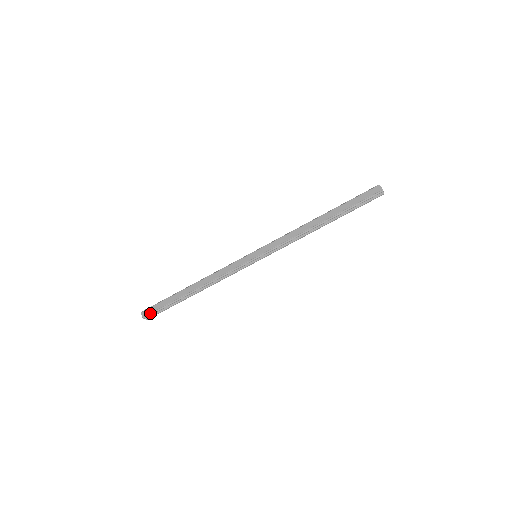
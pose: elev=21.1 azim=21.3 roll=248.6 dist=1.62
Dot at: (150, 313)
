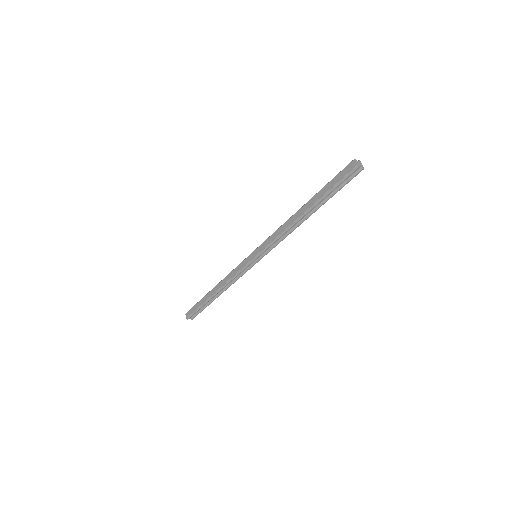
Dot at: (190, 315)
